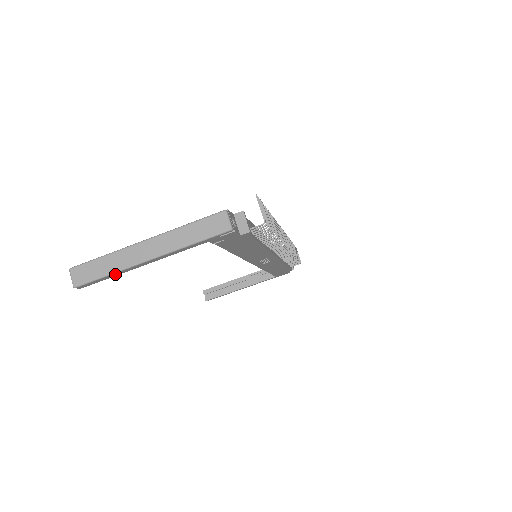
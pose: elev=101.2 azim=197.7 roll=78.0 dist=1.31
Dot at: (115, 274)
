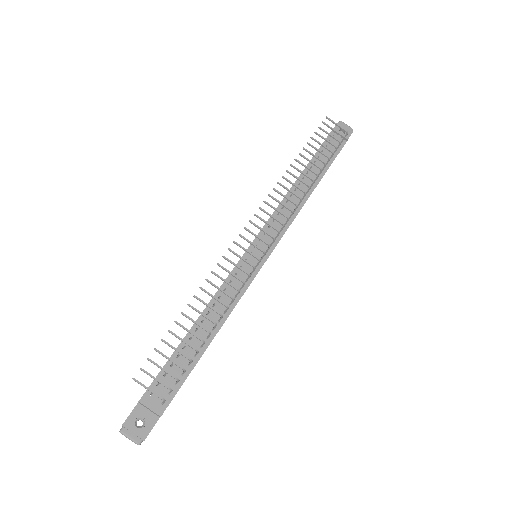
Dot at: occluded
